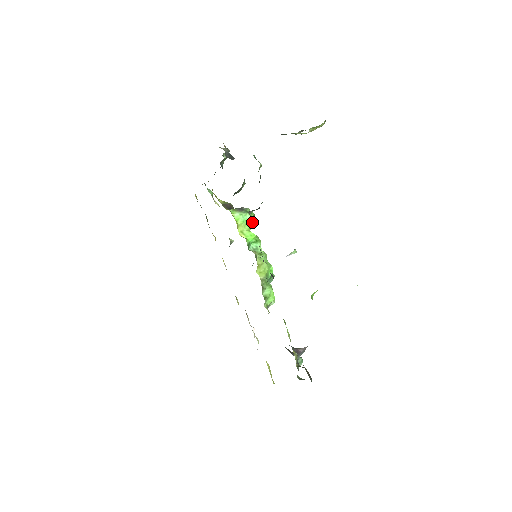
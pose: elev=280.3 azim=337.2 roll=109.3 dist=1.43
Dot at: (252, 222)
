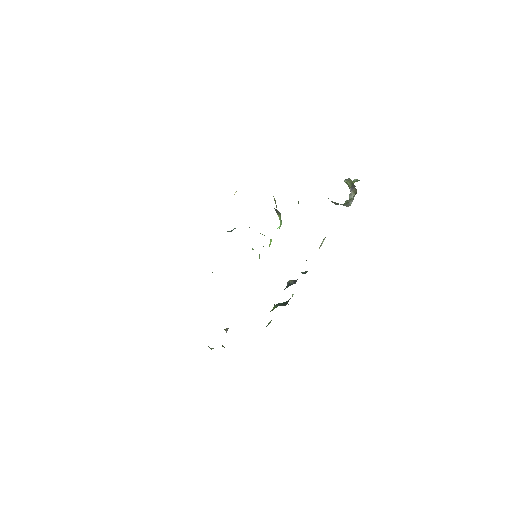
Dot at: occluded
